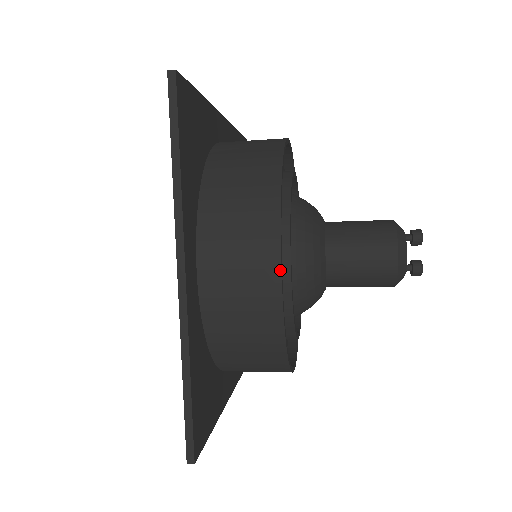
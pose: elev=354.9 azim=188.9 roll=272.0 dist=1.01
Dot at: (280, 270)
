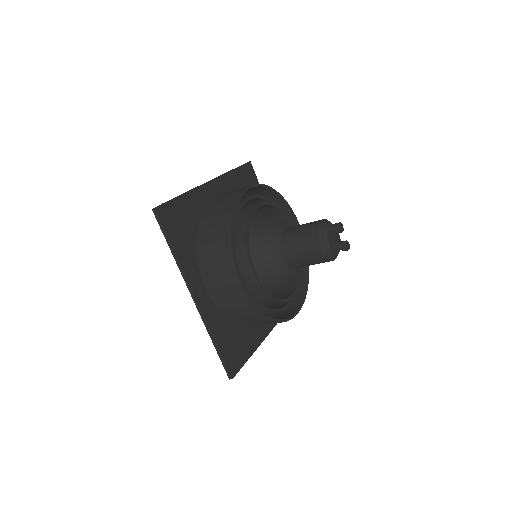
Dot at: (240, 284)
